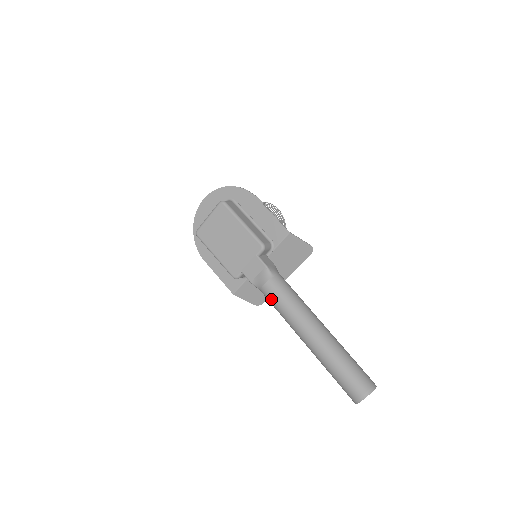
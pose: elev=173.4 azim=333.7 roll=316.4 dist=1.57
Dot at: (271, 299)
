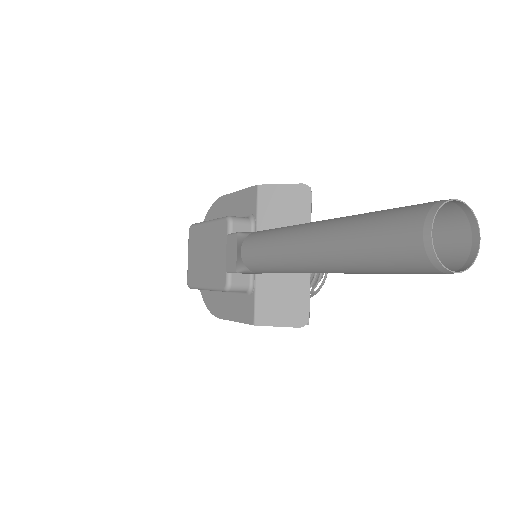
Dot at: (254, 260)
